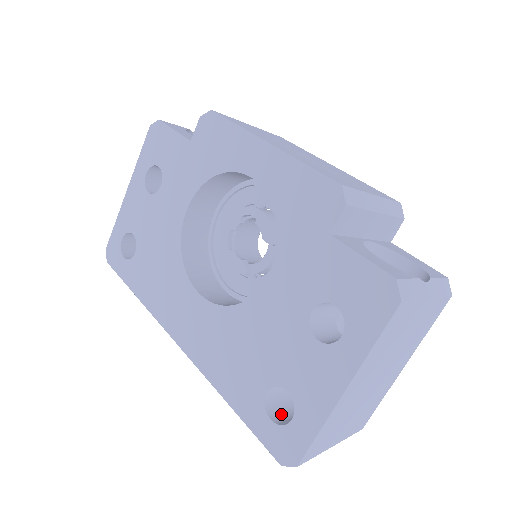
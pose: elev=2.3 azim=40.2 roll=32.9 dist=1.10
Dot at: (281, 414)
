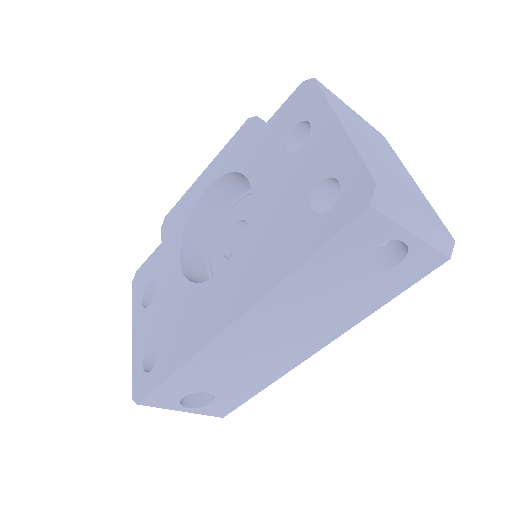
Dot at: occluded
